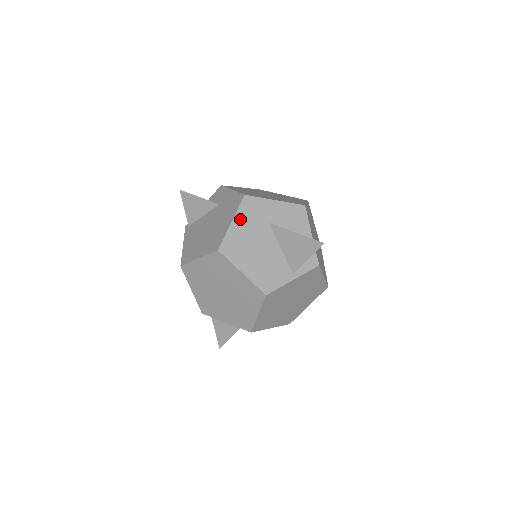
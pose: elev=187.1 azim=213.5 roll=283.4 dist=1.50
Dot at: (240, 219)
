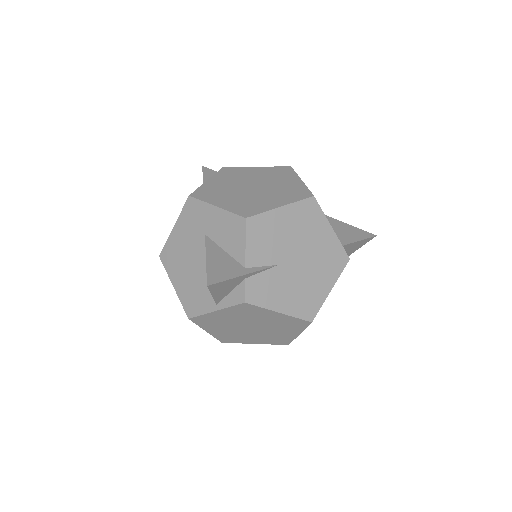
Dot at: (181, 225)
